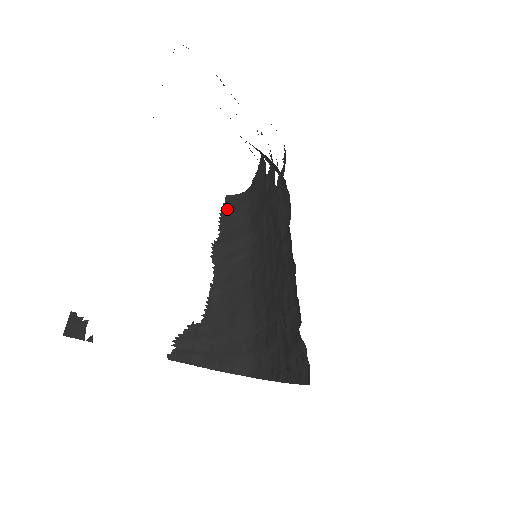
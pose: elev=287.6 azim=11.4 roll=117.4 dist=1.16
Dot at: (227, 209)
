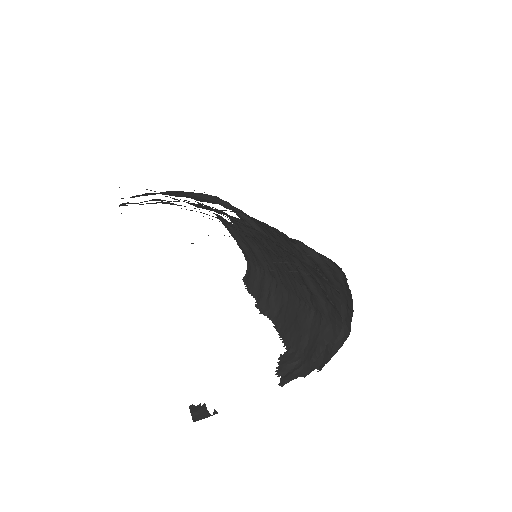
Dot at: (247, 283)
